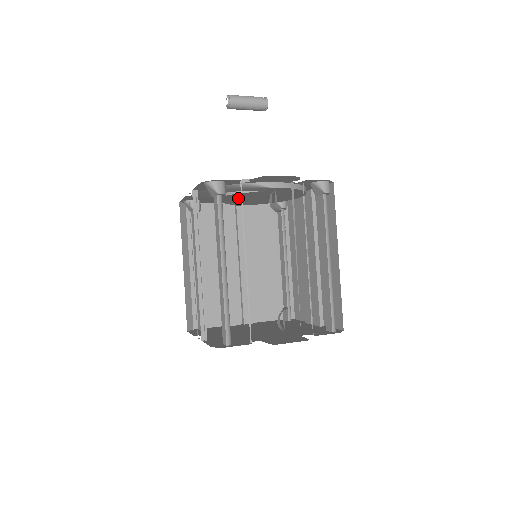
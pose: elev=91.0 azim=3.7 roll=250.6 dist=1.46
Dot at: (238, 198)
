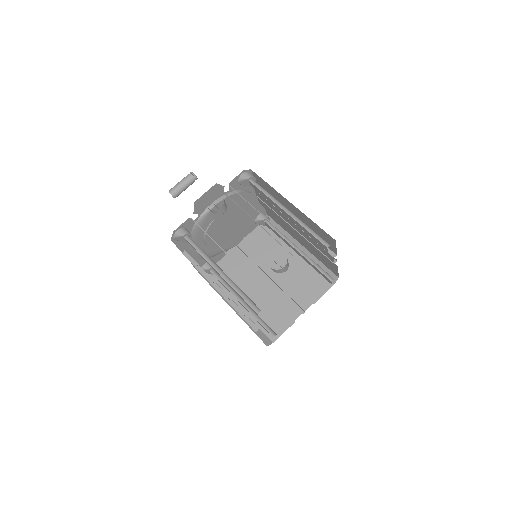
Dot at: (219, 236)
